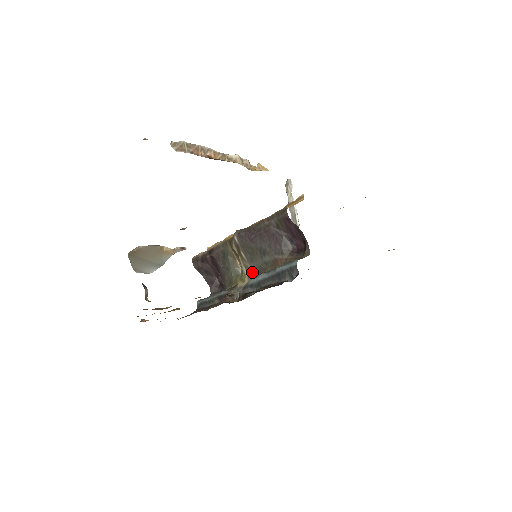
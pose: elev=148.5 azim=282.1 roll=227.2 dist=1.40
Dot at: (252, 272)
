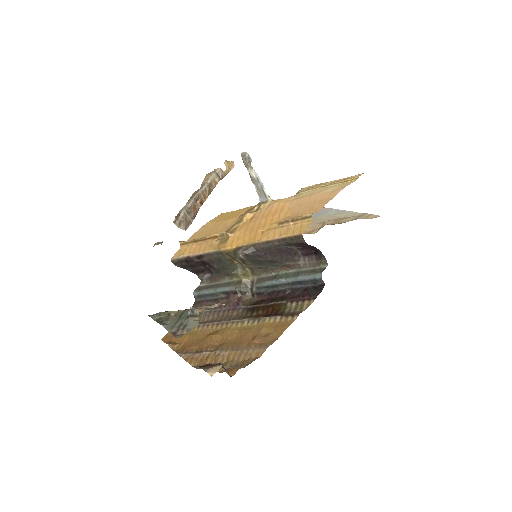
Dot at: (255, 269)
